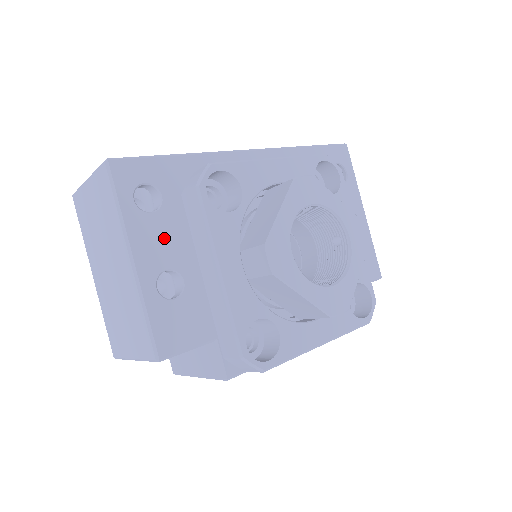
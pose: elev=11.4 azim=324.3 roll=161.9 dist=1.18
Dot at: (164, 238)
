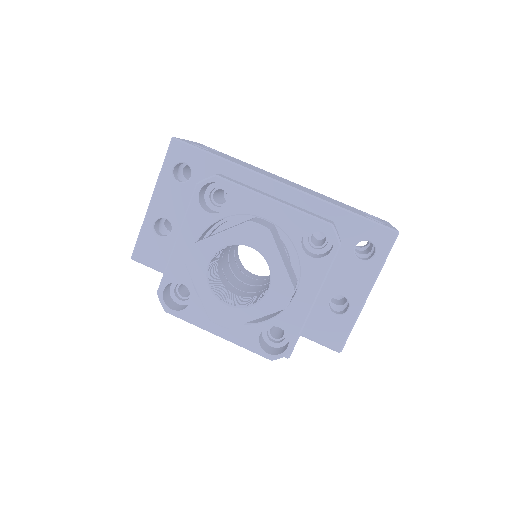
Dot at: (176, 201)
